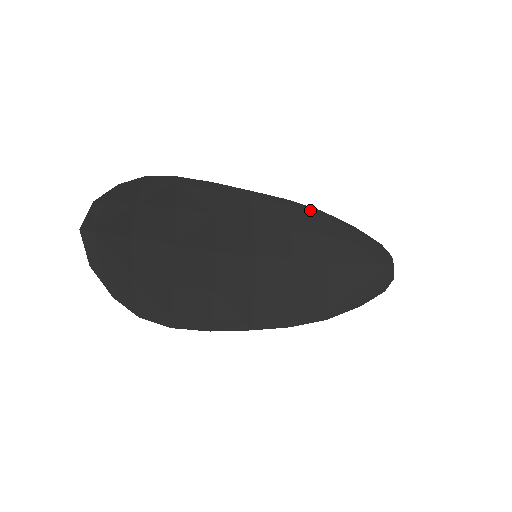
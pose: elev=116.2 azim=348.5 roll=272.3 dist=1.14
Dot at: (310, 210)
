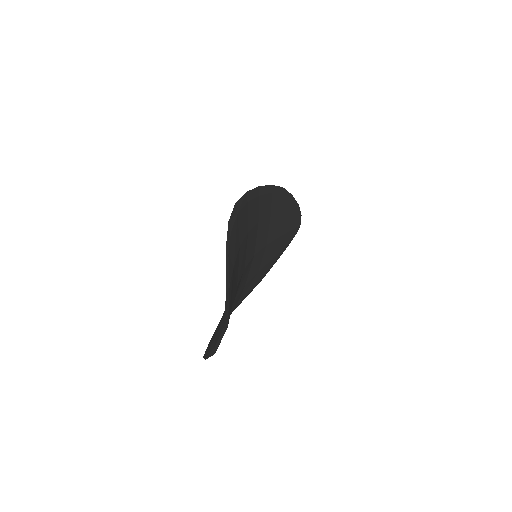
Dot at: (280, 190)
